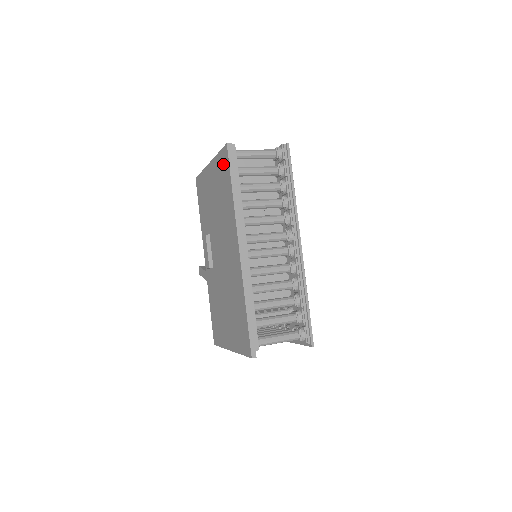
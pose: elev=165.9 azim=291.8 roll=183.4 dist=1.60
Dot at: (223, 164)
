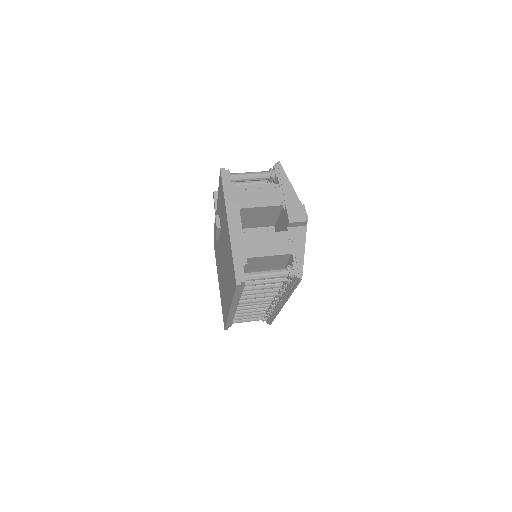
Dot at: (233, 274)
